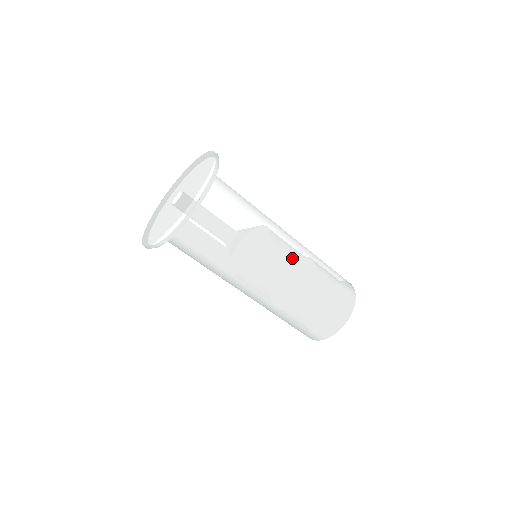
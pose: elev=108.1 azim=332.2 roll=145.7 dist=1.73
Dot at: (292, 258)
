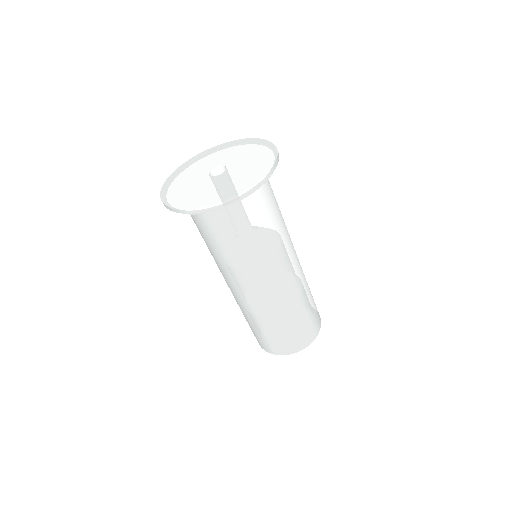
Dot at: (283, 284)
